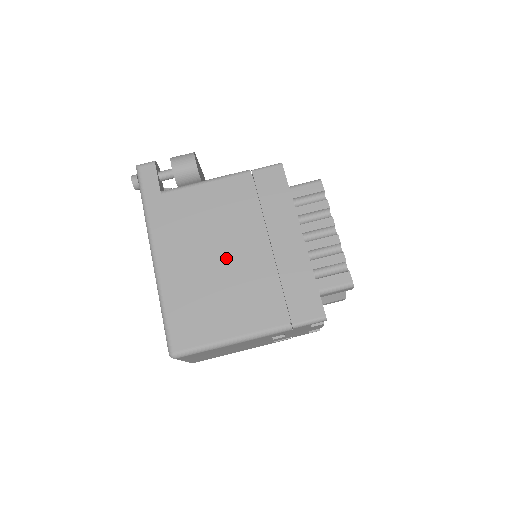
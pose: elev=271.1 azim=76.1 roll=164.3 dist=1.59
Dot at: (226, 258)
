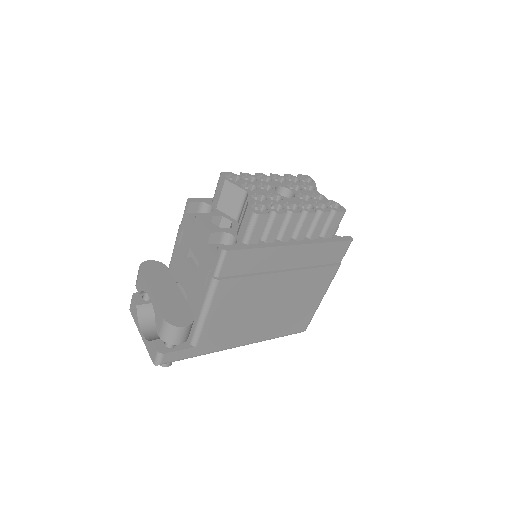
Dot at: (275, 302)
